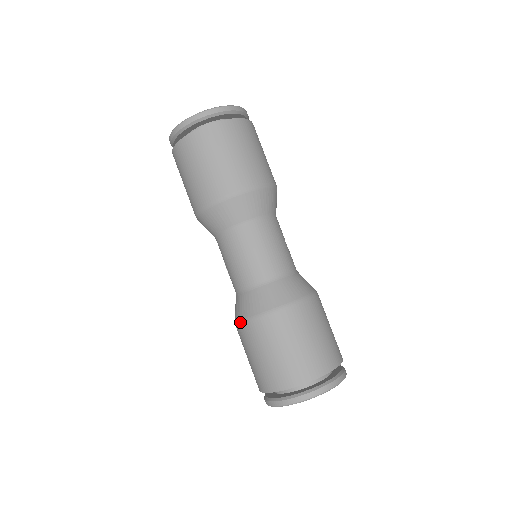
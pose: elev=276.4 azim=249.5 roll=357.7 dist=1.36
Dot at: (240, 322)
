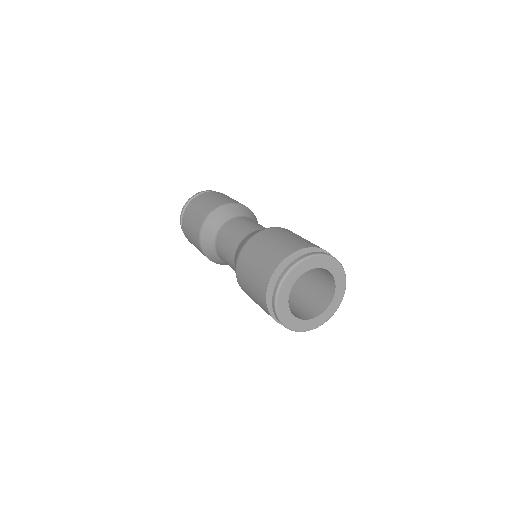
Dot at: (236, 276)
